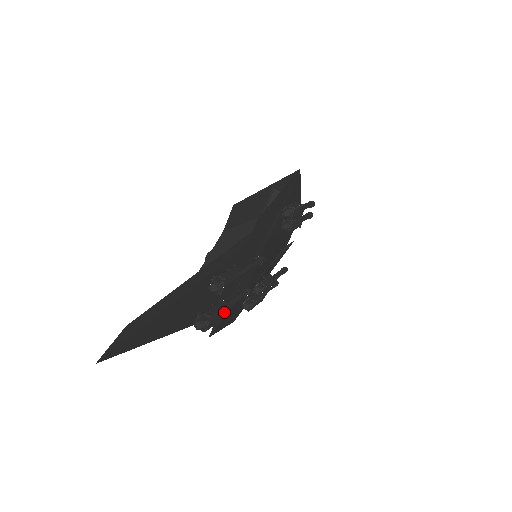
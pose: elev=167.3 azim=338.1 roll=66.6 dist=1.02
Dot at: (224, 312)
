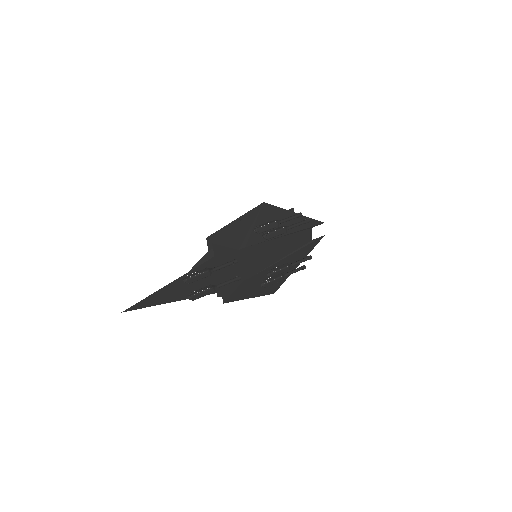
Dot at: (207, 291)
